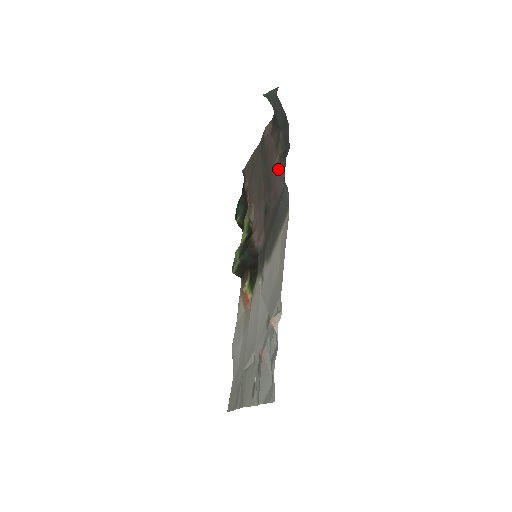
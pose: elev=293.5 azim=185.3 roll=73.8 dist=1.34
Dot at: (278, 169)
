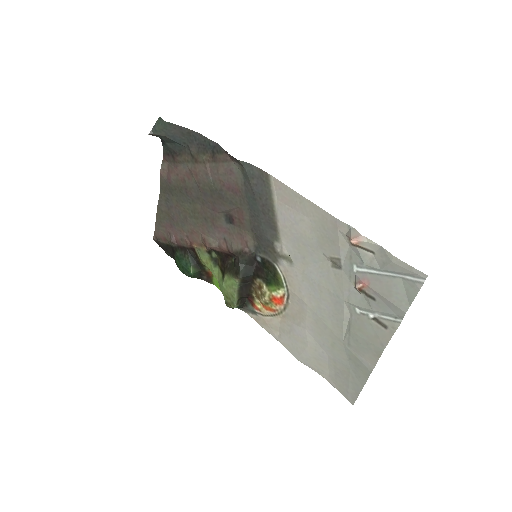
Dot at: (219, 169)
